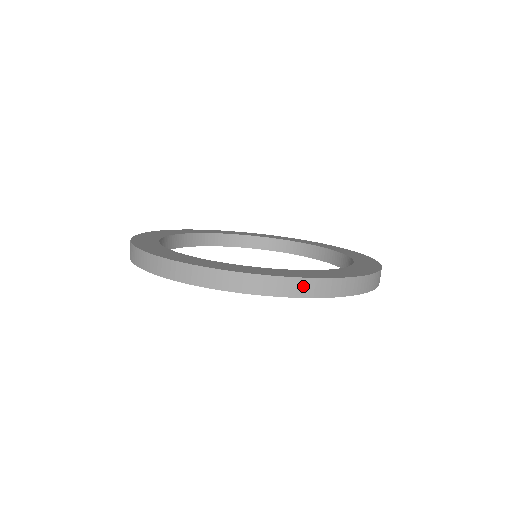
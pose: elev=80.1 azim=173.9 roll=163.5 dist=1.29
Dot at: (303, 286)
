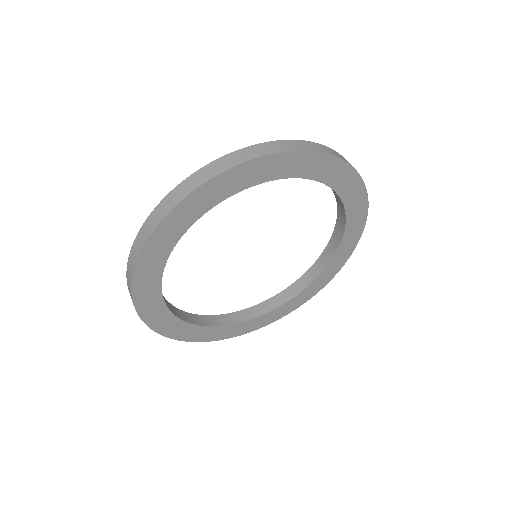
Dot at: occluded
